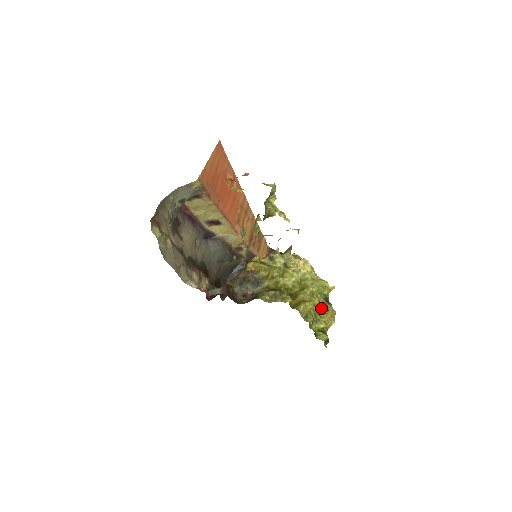
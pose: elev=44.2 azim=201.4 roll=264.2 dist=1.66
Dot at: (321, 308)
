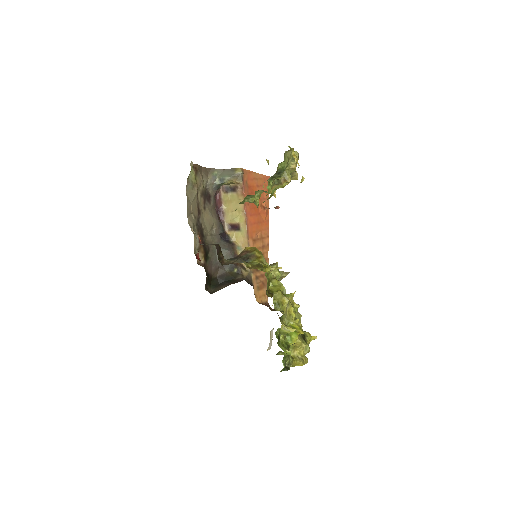
Dot at: (295, 322)
